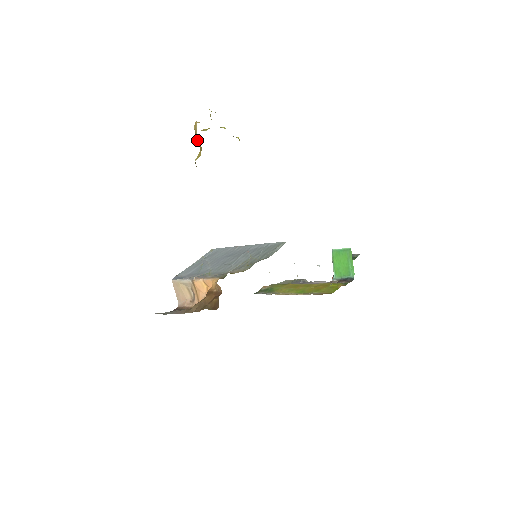
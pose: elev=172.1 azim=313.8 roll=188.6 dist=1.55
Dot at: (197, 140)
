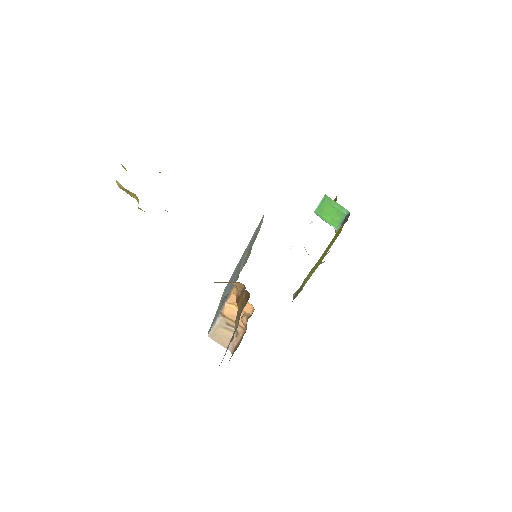
Dot at: occluded
